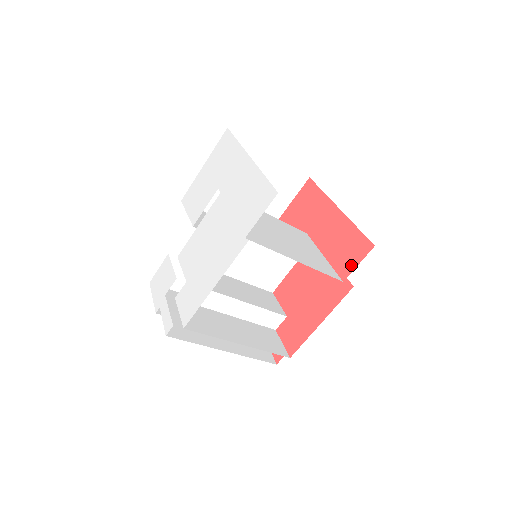
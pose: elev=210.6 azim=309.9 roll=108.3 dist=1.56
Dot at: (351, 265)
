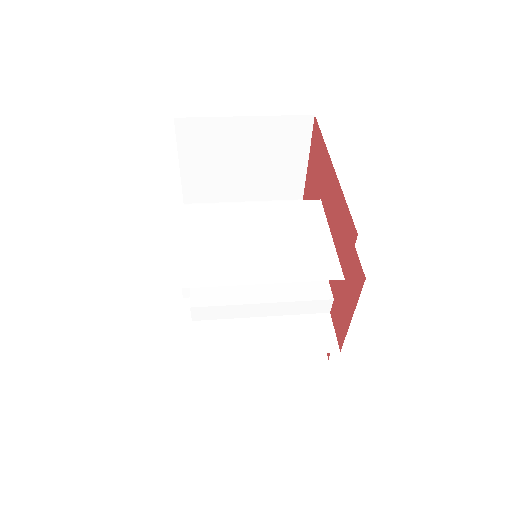
Dot at: (346, 257)
